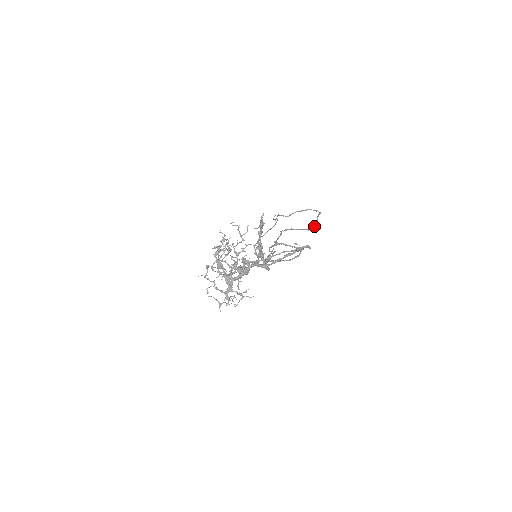
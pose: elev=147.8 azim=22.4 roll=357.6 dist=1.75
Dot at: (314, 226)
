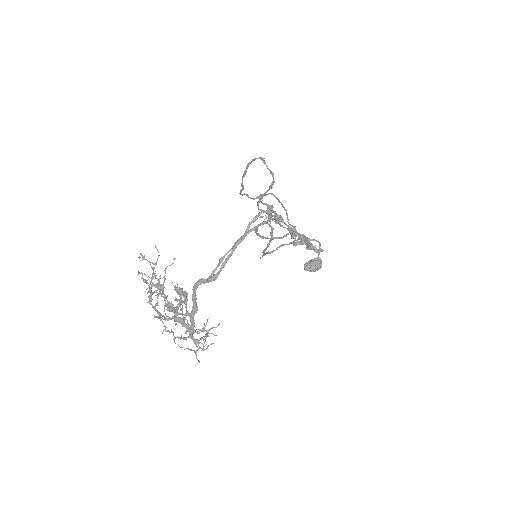
Dot at: occluded
